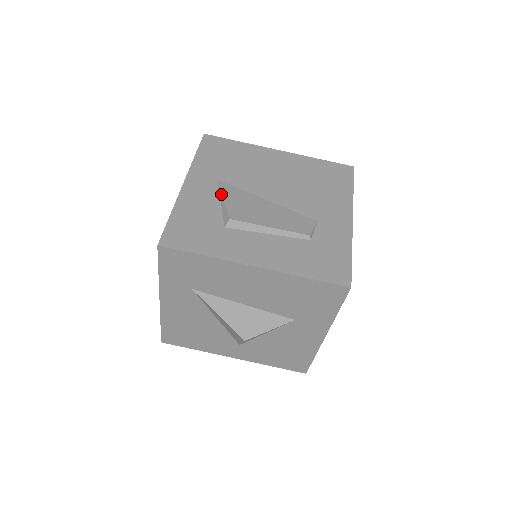
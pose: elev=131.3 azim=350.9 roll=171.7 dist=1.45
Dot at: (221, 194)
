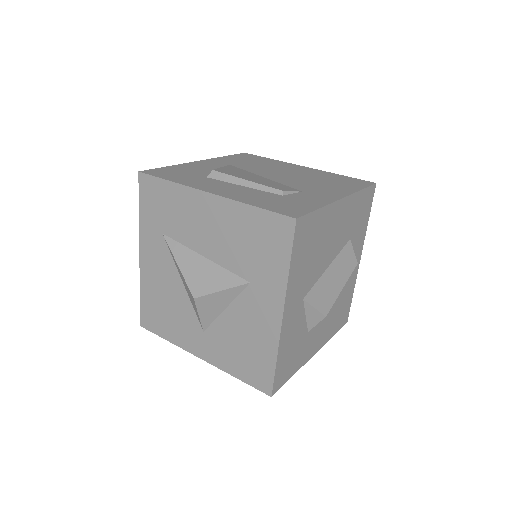
Dot at: occluded
